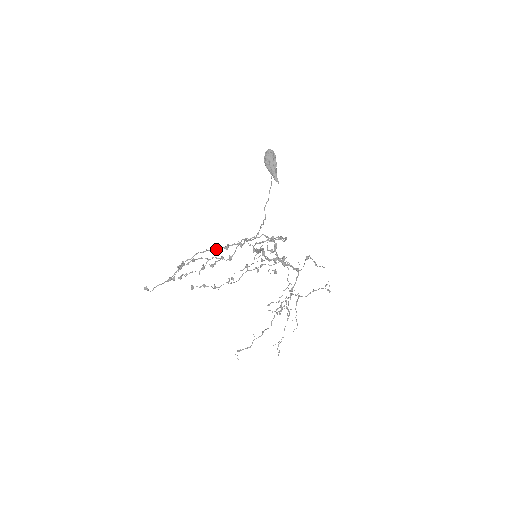
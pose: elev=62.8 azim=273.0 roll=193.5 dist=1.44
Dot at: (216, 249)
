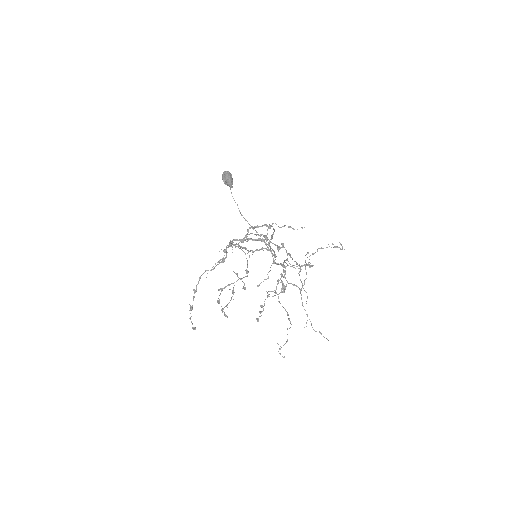
Dot at: occluded
